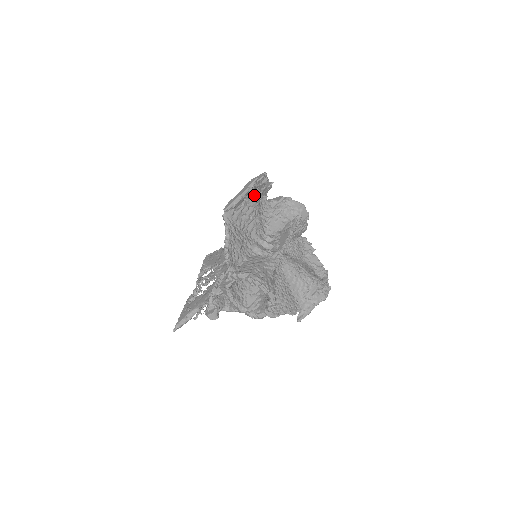
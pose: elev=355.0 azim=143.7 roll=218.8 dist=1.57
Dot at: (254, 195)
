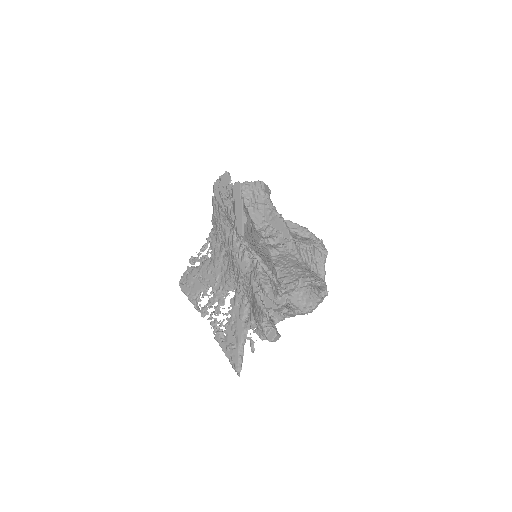
Dot at: occluded
